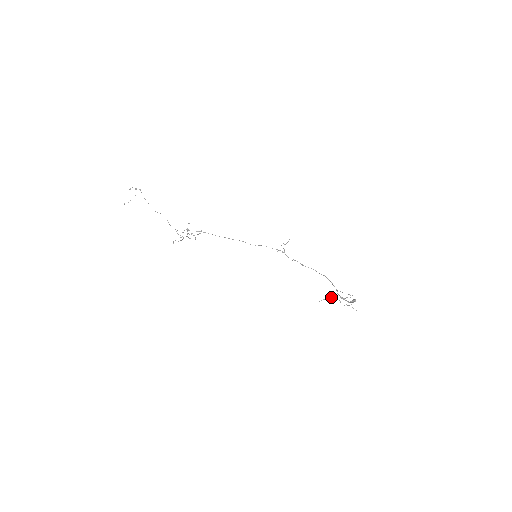
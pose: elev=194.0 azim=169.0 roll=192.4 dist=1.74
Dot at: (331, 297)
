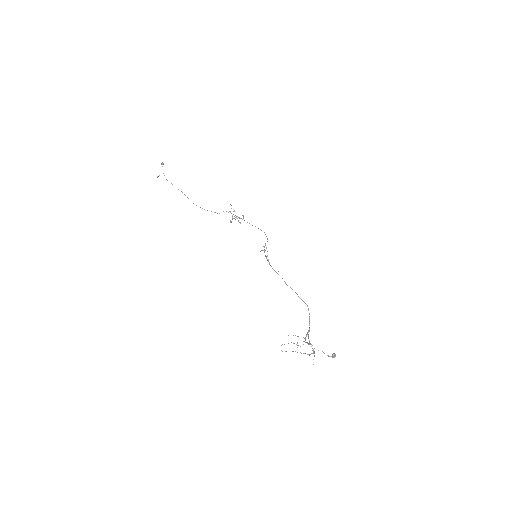
Dot at: occluded
